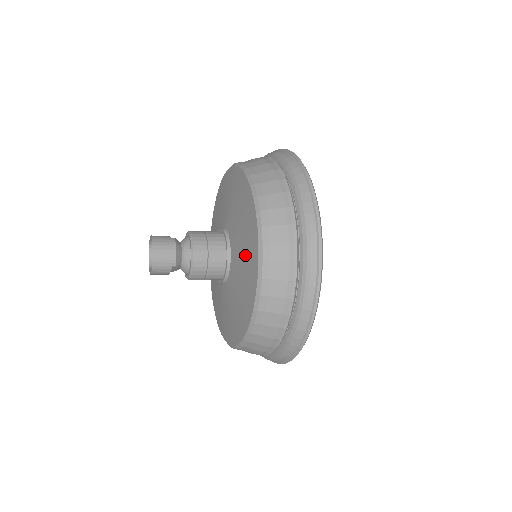
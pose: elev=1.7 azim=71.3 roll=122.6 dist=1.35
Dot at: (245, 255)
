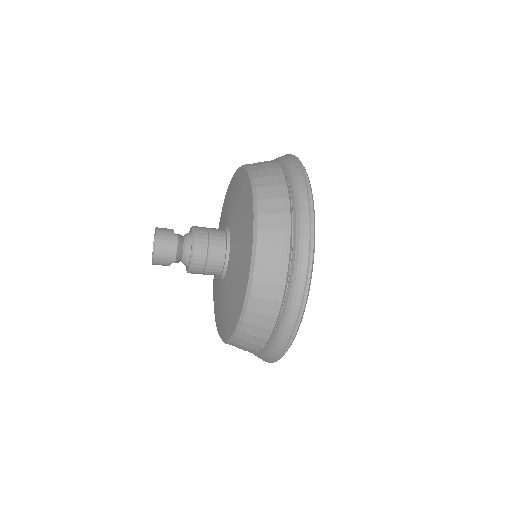
Dot at: (238, 276)
